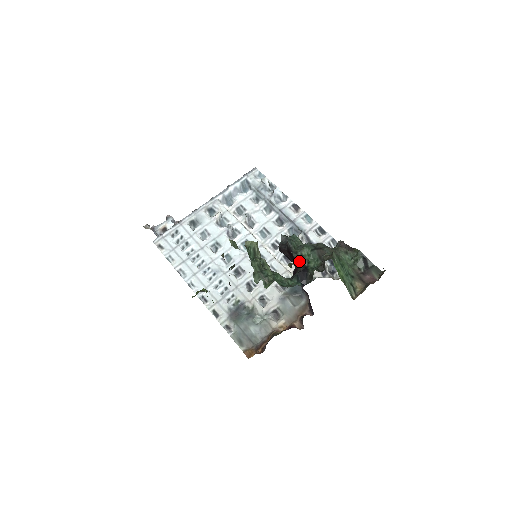
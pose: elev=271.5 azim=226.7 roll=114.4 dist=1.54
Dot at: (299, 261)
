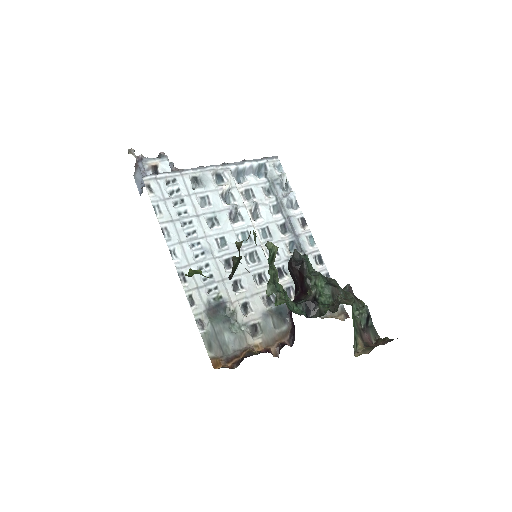
Dot at: (311, 289)
